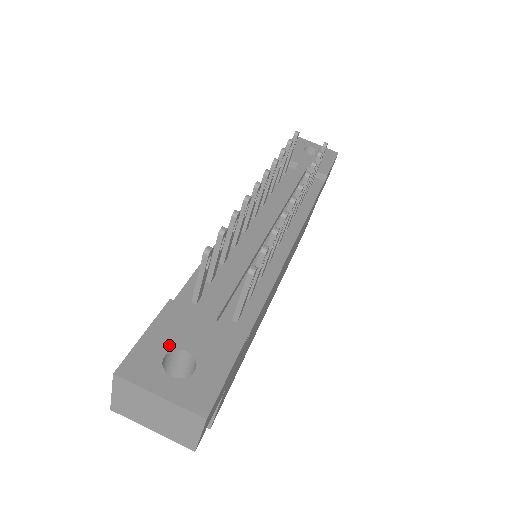
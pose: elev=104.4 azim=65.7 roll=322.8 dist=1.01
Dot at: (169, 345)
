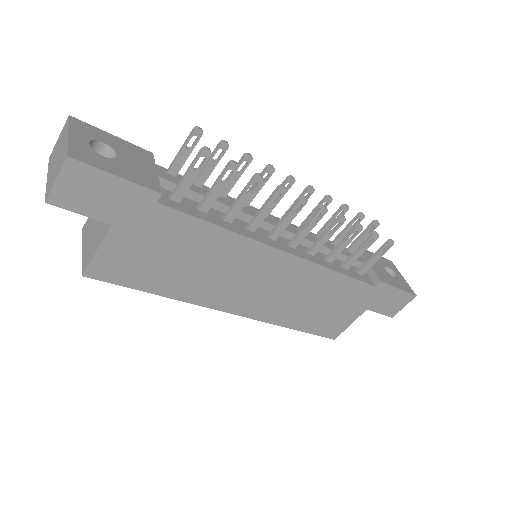
Dot at: (114, 146)
